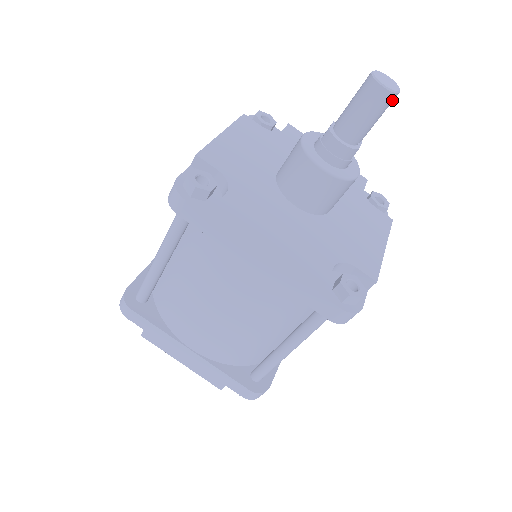
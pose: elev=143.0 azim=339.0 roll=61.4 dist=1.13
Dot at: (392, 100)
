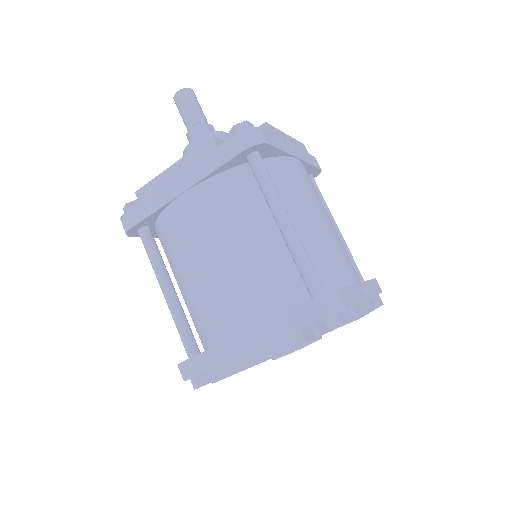
Dot at: (191, 93)
